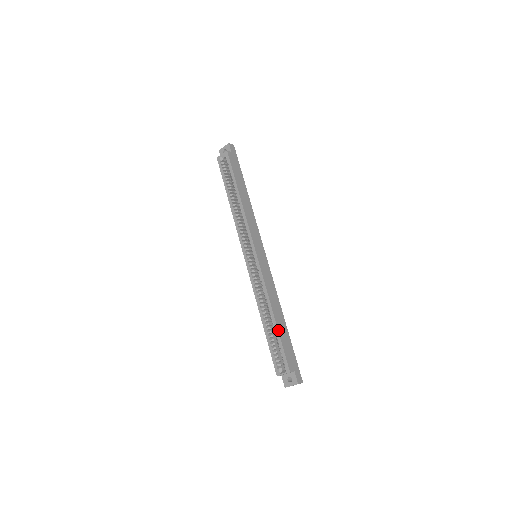
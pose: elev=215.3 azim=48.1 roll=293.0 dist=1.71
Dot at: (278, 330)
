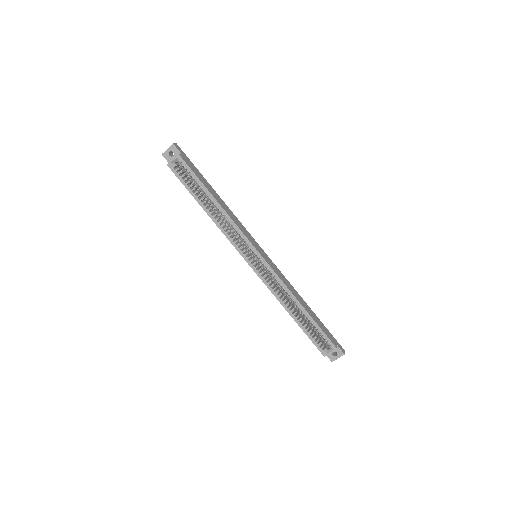
Dot at: (312, 318)
